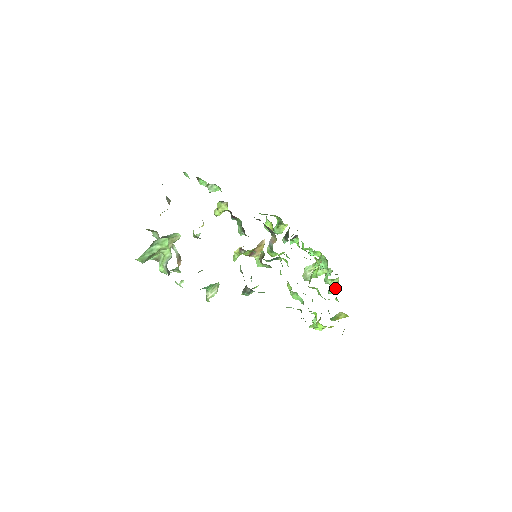
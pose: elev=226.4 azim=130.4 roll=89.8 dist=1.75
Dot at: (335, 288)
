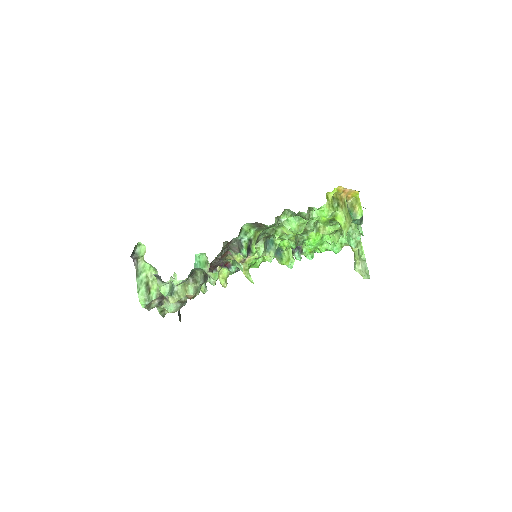
Dot at: (358, 225)
